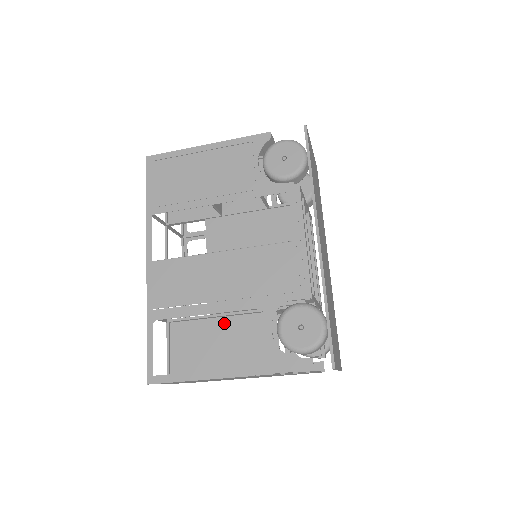
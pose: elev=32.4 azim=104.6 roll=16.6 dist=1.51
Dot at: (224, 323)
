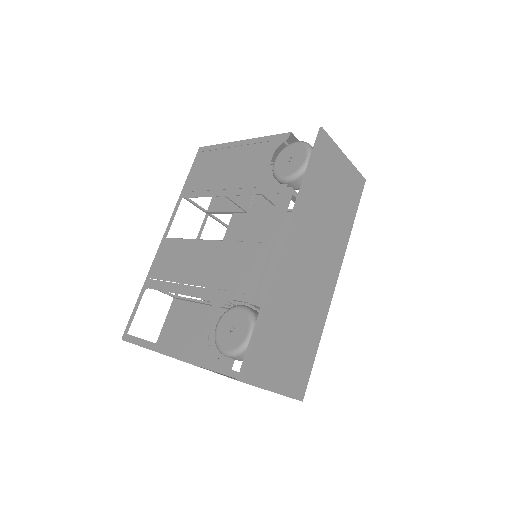
Dot at: (209, 312)
